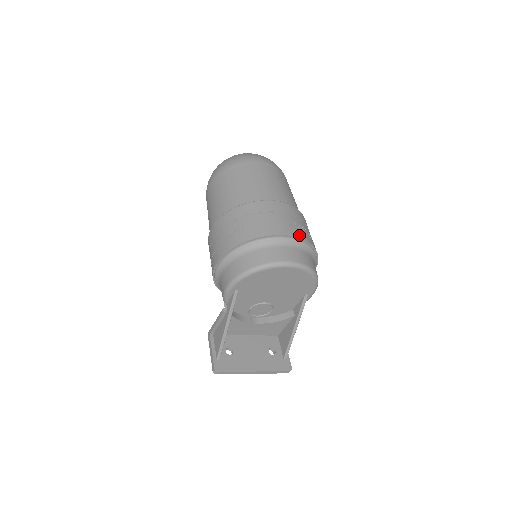
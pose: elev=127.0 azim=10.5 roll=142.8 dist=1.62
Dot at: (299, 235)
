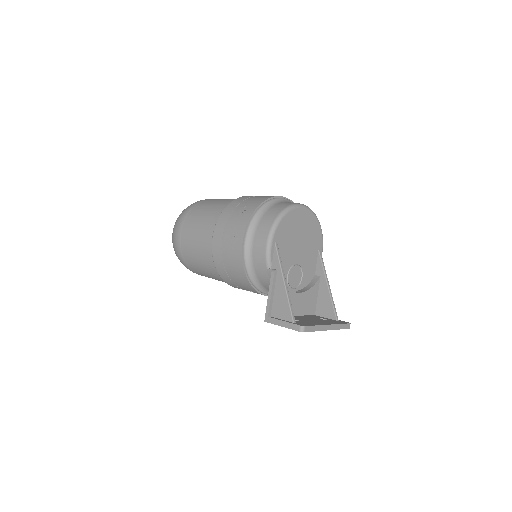
Dot at: occluded
